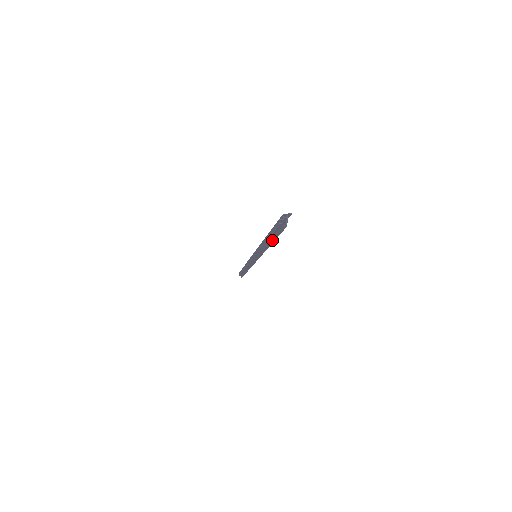
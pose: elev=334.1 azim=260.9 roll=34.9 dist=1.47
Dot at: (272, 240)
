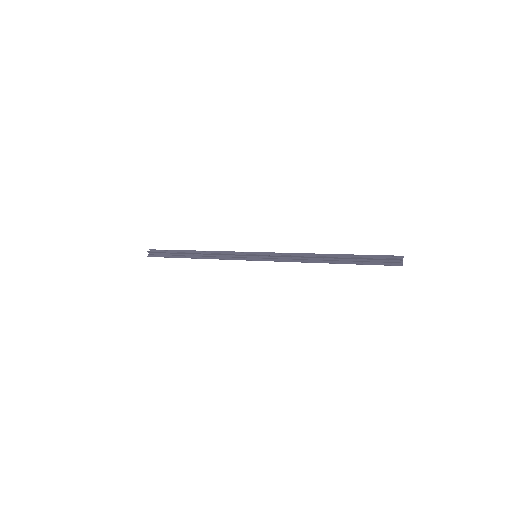
Dot at: (350, 263)
